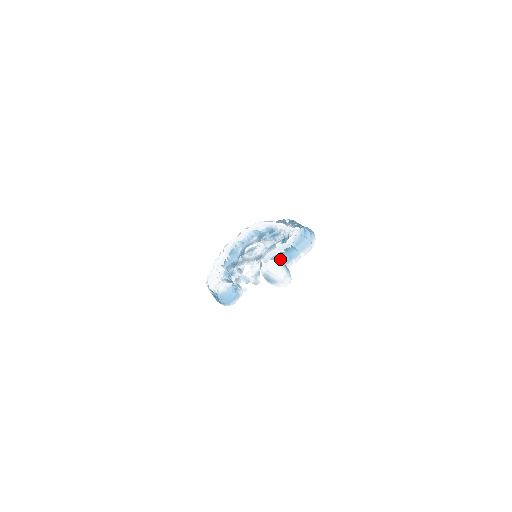
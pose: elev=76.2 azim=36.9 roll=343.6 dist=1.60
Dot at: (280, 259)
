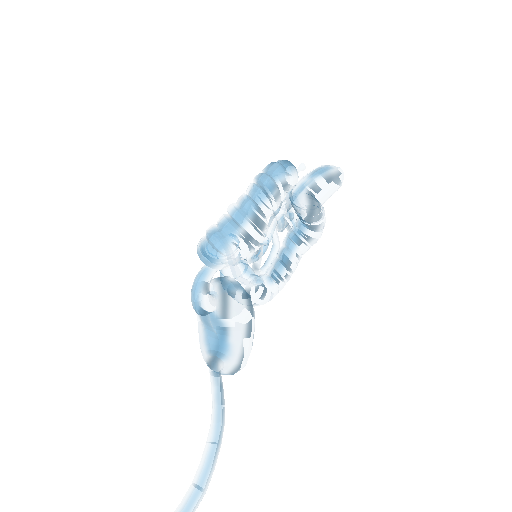
Dot at: occluded
